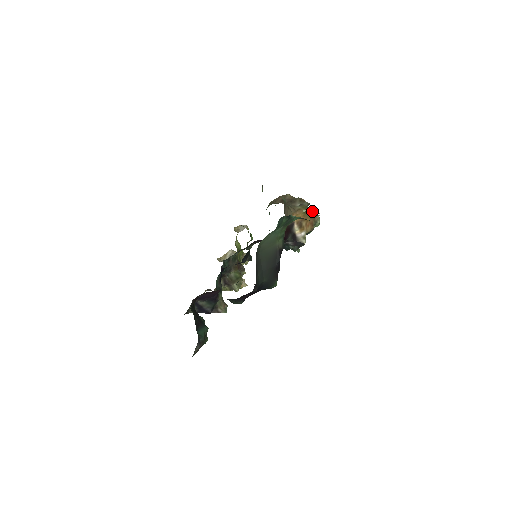
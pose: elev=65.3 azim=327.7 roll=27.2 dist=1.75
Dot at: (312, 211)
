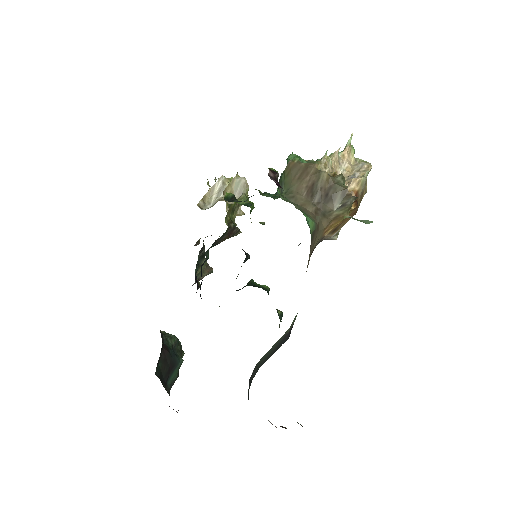
Dot at: (360, 183)
